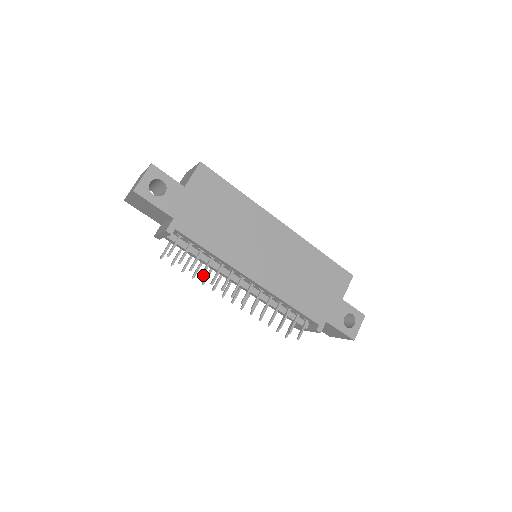
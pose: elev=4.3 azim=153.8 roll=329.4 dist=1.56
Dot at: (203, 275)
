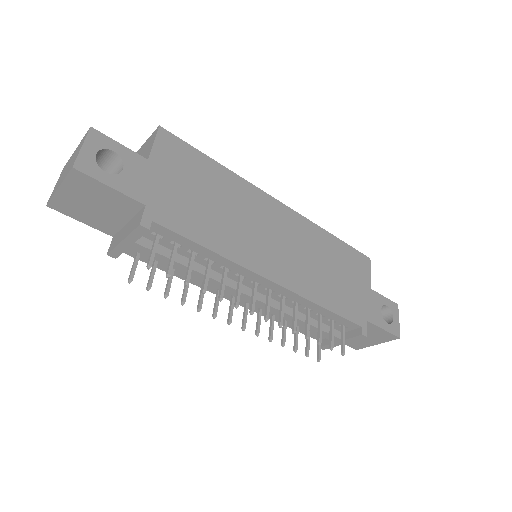
Dot at: (206, 288)
